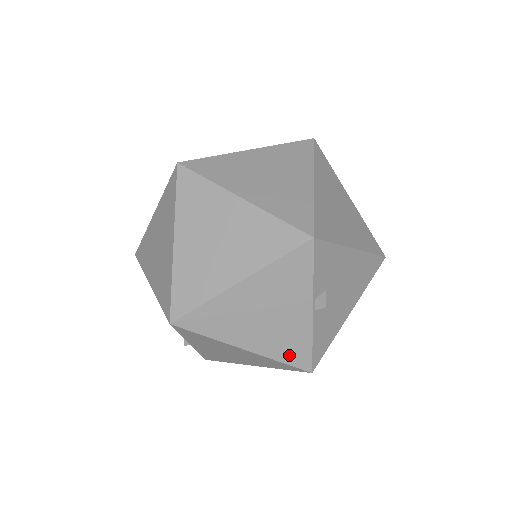
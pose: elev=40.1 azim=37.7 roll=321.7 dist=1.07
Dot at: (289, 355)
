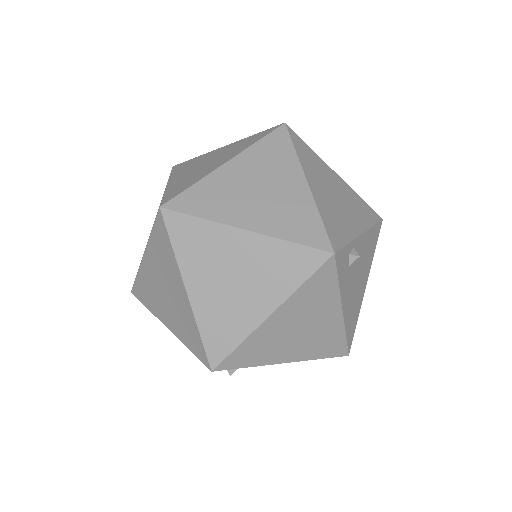
Dot at: occluded
